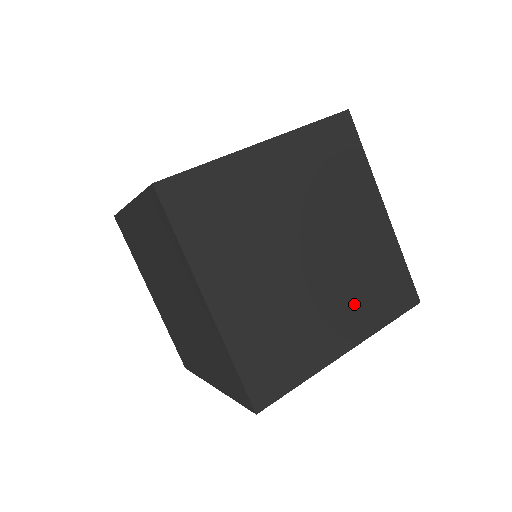
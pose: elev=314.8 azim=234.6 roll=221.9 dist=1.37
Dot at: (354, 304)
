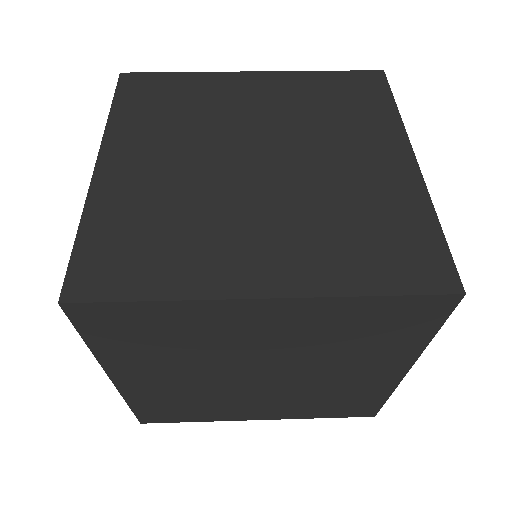
Dot at: (310, 241)
